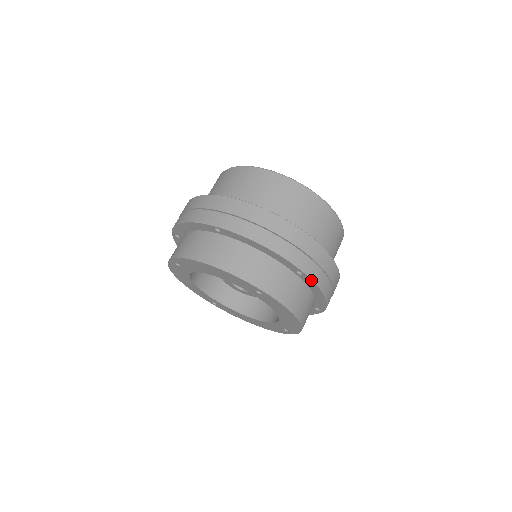
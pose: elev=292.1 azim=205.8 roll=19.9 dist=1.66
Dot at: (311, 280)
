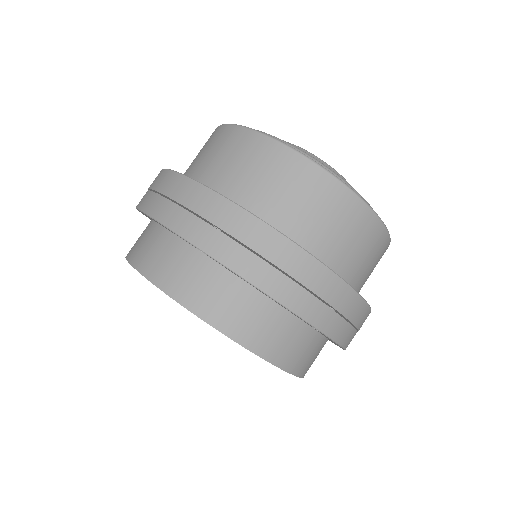
Dot at: (216, 261)
